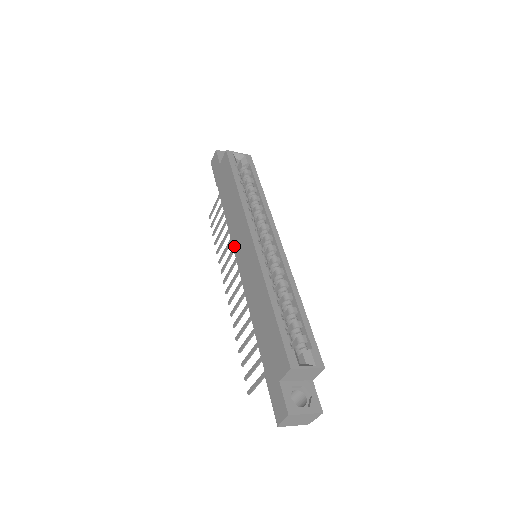
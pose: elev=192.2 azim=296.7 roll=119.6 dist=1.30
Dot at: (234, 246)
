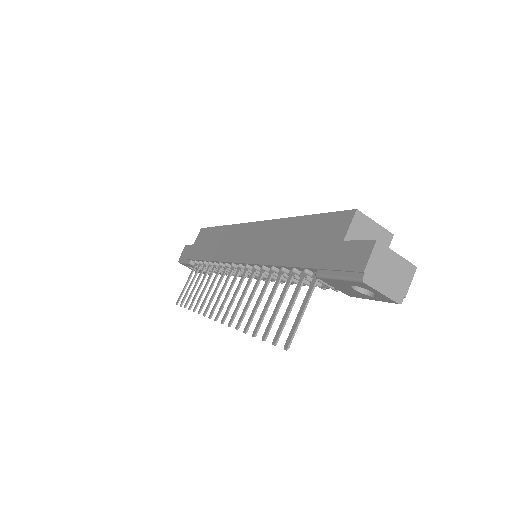
Dot at: (227, 258)
